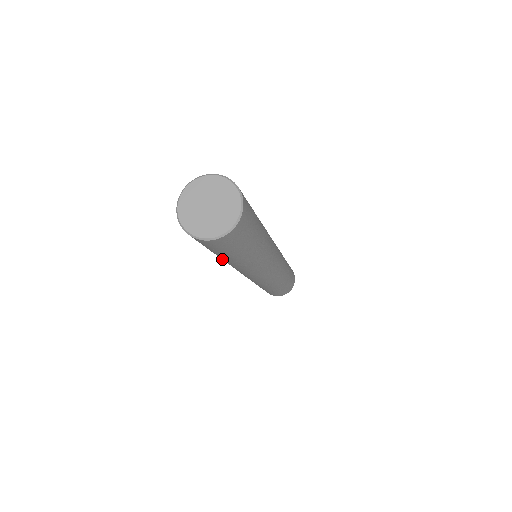
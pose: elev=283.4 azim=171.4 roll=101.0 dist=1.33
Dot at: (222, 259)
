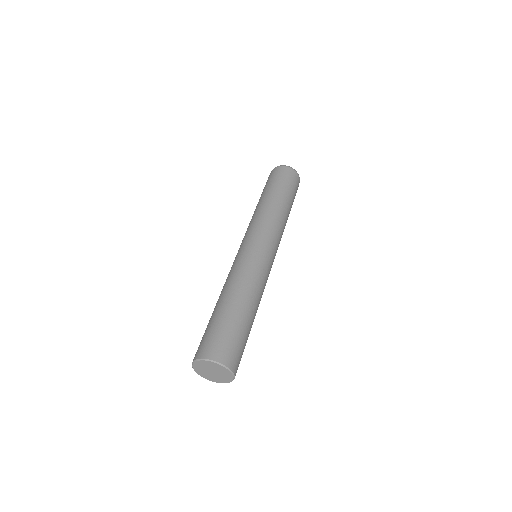
Dot at: occluded
